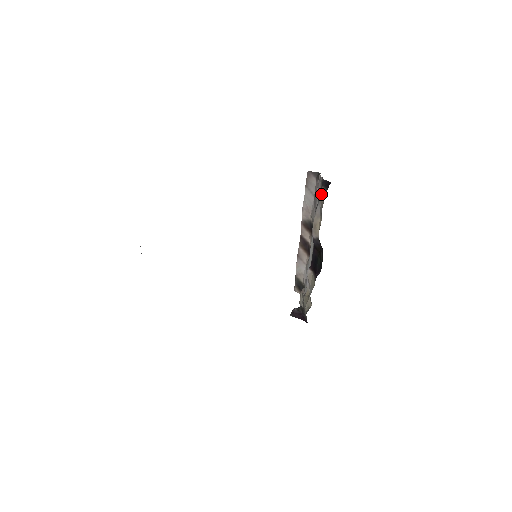
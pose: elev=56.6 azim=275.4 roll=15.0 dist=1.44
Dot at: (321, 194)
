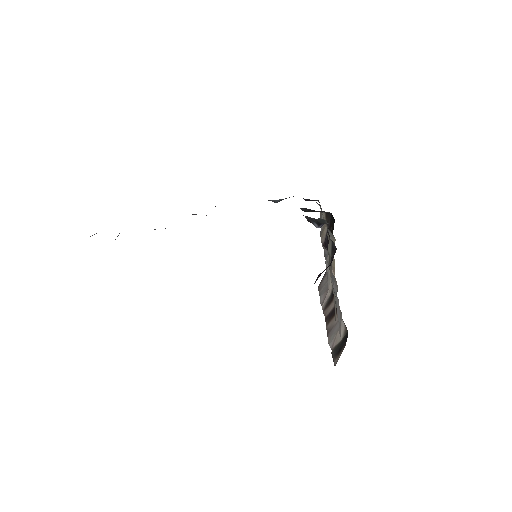
Dot at: occluded
